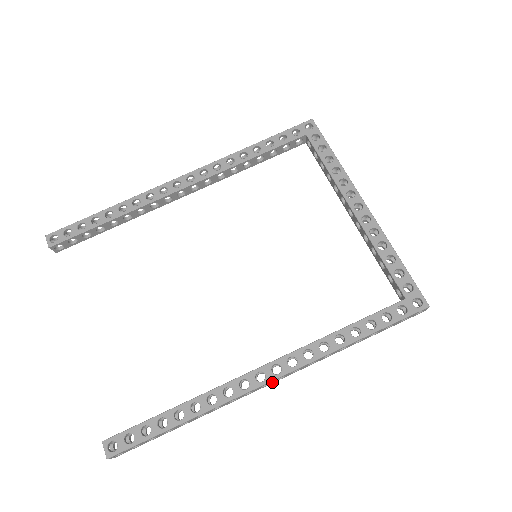
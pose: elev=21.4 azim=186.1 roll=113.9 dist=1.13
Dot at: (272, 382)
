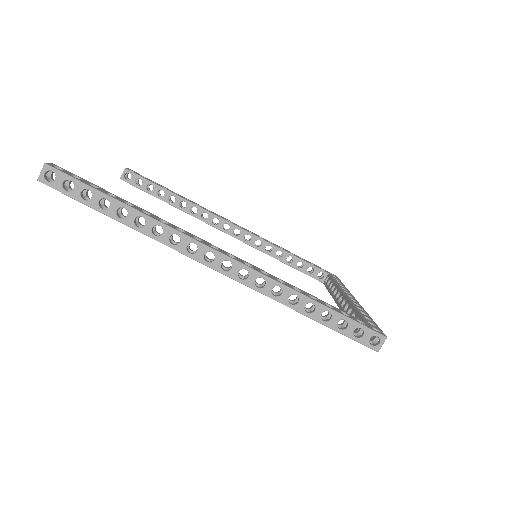
Dot at: (216, 263)
